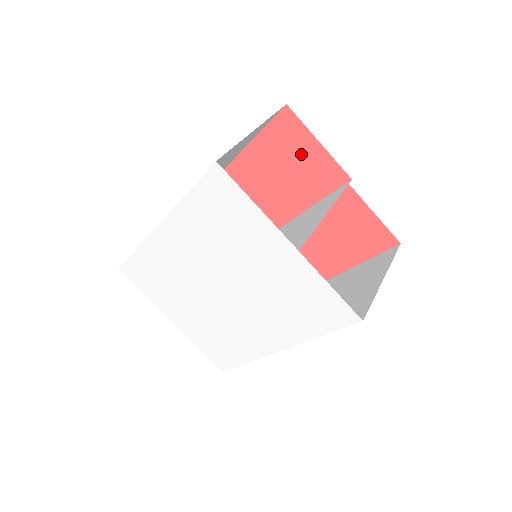
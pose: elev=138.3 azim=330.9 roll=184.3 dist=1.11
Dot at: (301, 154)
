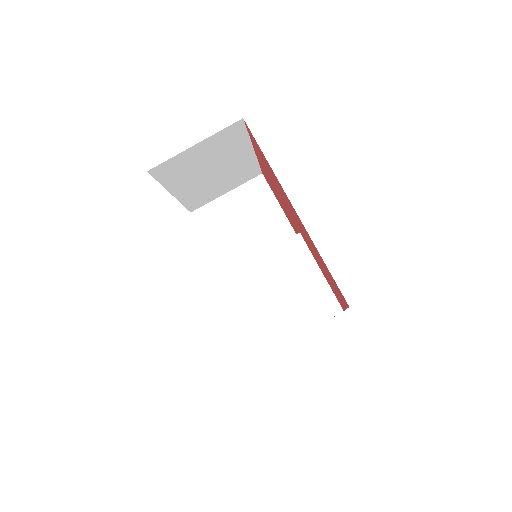
Dot at: (335, 289)
